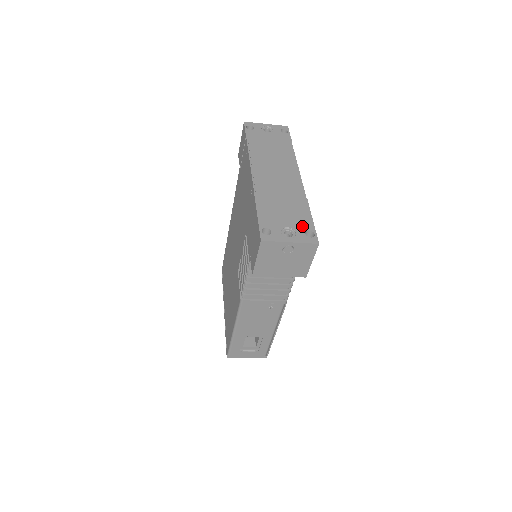
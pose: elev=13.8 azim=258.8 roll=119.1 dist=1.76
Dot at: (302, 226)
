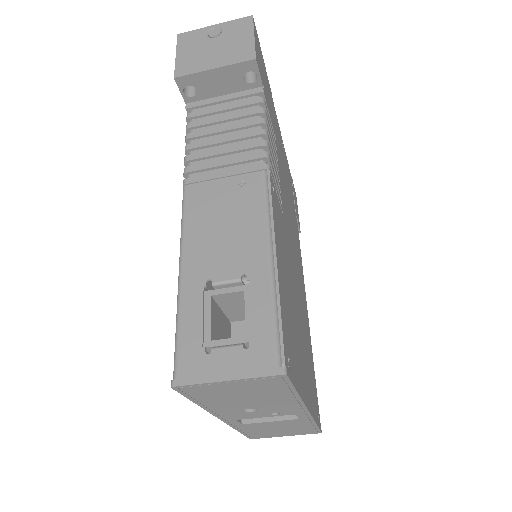
Dot at: occluded
